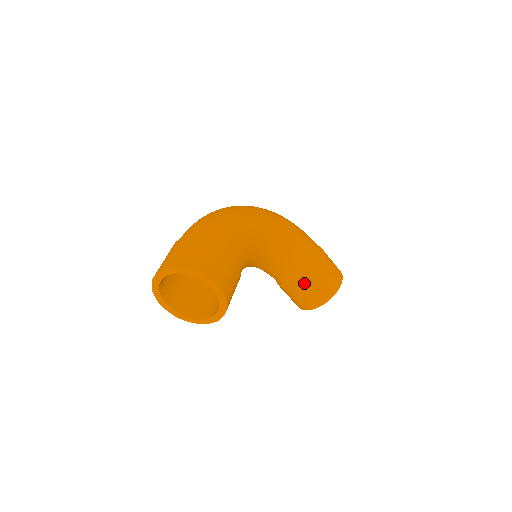
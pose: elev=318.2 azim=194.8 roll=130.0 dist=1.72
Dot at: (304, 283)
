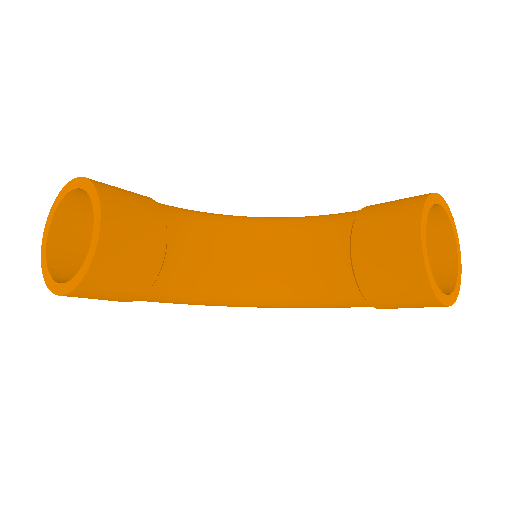
Dot at: (358, 229)
